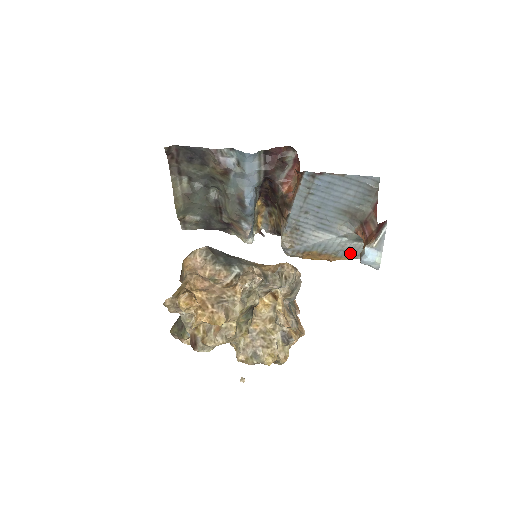
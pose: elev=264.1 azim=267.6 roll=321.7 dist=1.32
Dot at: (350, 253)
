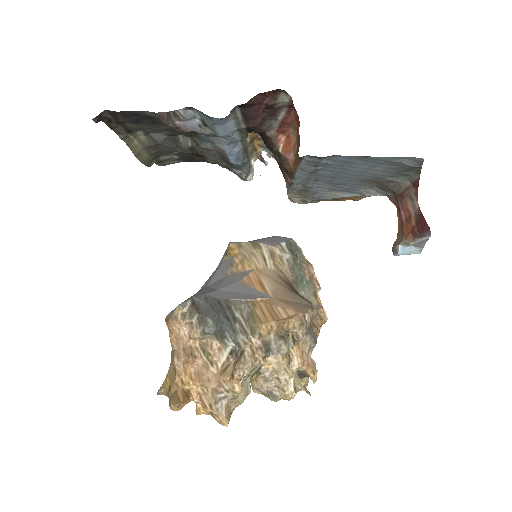
Dot at: occluded
